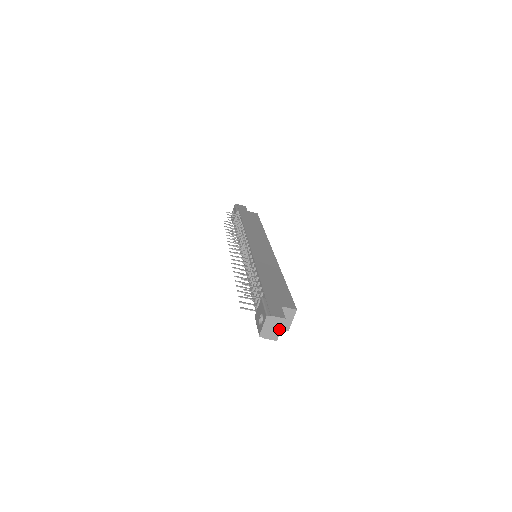
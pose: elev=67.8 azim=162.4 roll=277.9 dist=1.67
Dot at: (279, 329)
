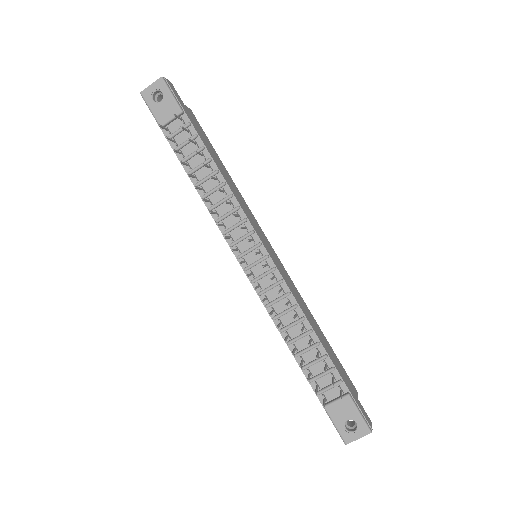
Dot at: occluded
